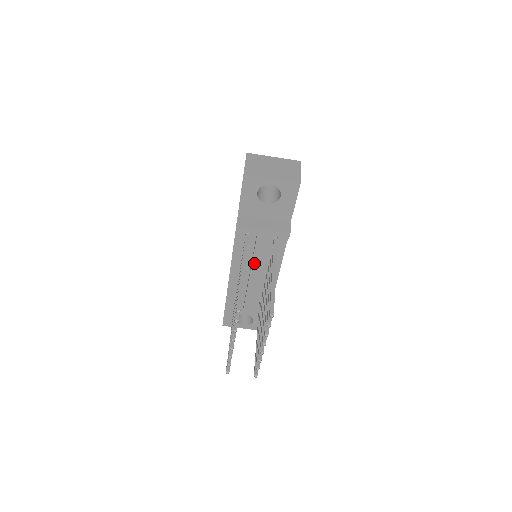
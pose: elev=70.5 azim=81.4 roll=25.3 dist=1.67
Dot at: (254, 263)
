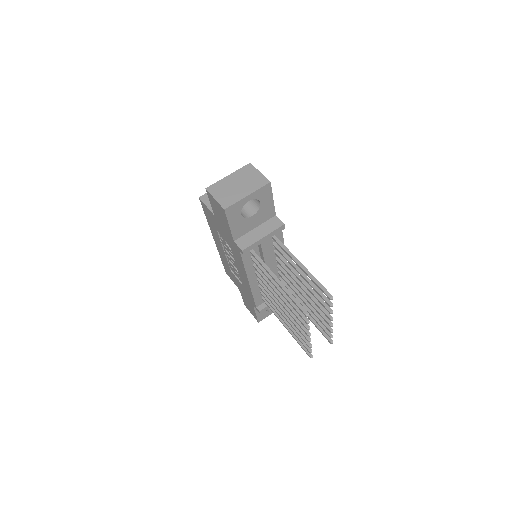
Dot at: (267, 265)
